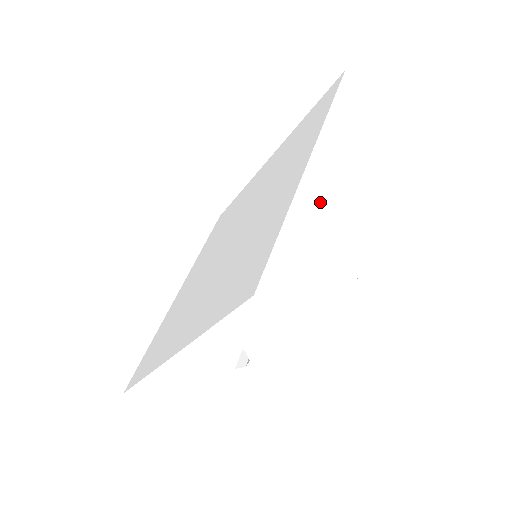
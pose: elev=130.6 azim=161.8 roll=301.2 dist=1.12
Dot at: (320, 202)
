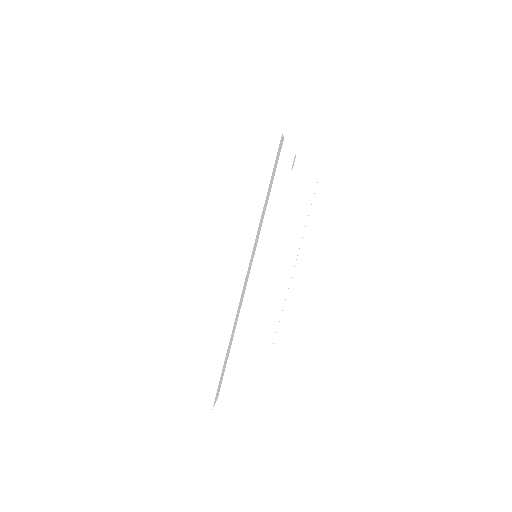
Dot at: (215, 313)
